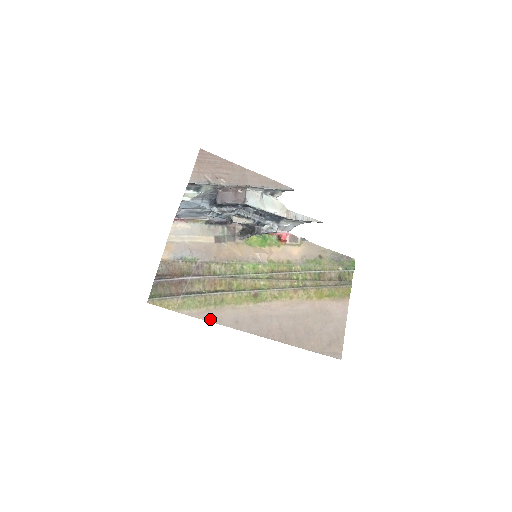
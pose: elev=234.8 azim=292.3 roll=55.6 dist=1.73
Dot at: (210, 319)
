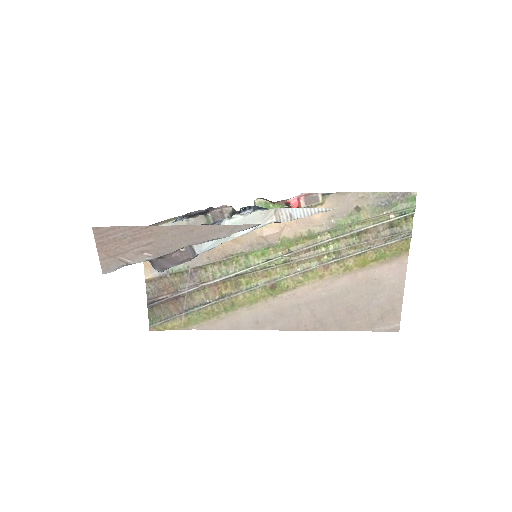
Dot at: (225, 327)
